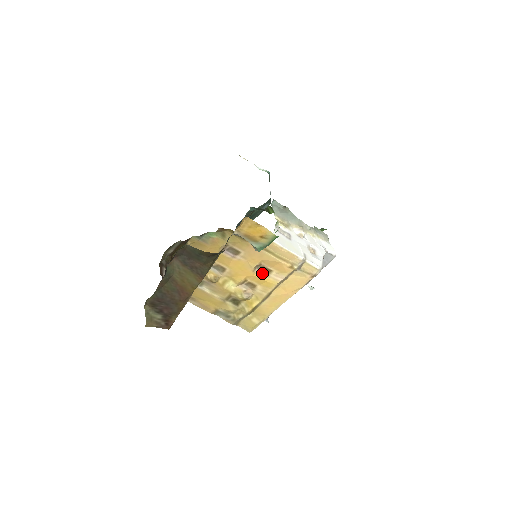
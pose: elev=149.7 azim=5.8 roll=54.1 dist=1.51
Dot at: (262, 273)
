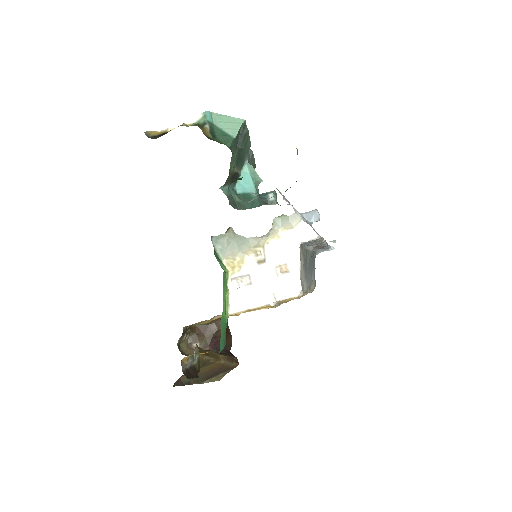
Dot at: occluded
